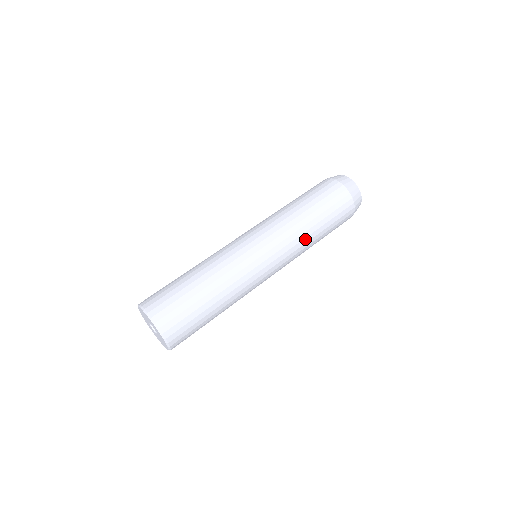
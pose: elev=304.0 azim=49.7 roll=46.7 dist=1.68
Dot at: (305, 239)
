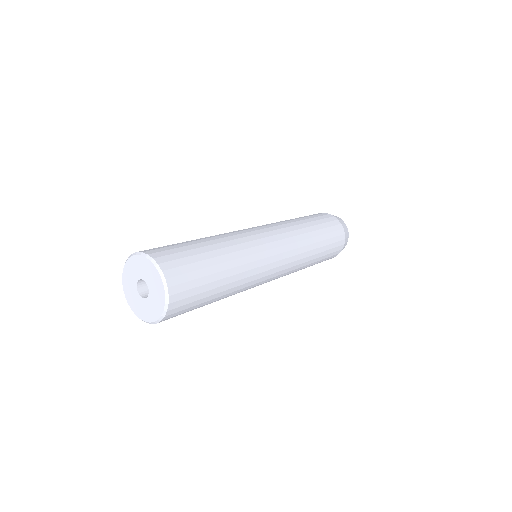
Dot at: (306, 241)
